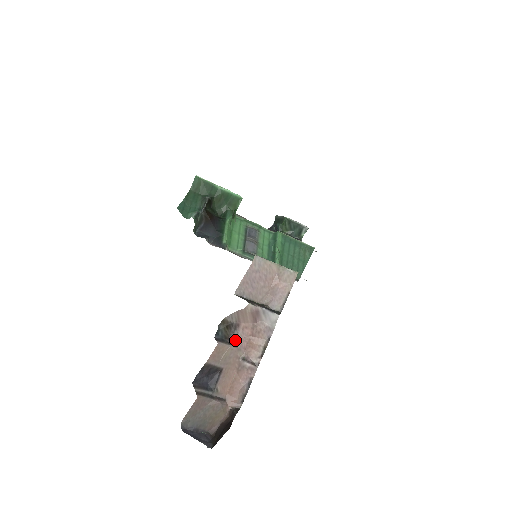
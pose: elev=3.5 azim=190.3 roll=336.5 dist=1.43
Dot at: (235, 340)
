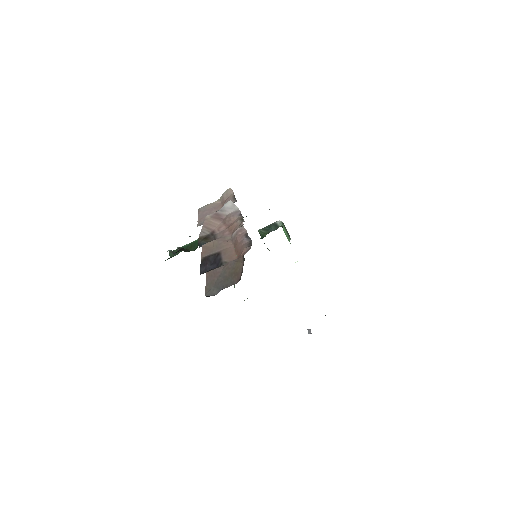
Dot at: (217, 238)
